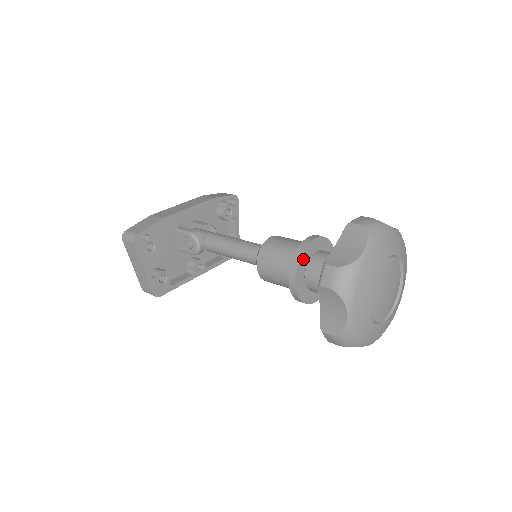
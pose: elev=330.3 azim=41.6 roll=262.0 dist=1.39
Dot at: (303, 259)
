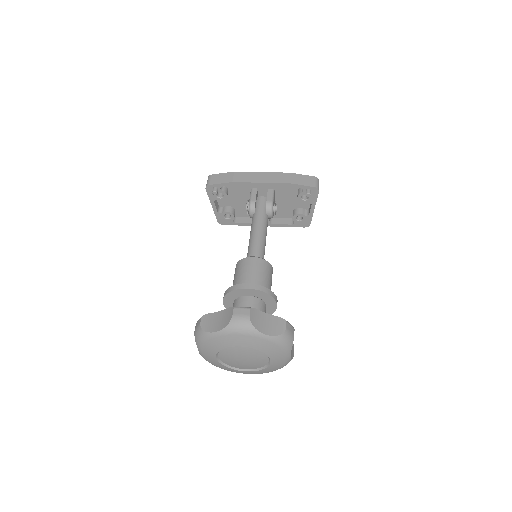
Dot at: (233, 294)
